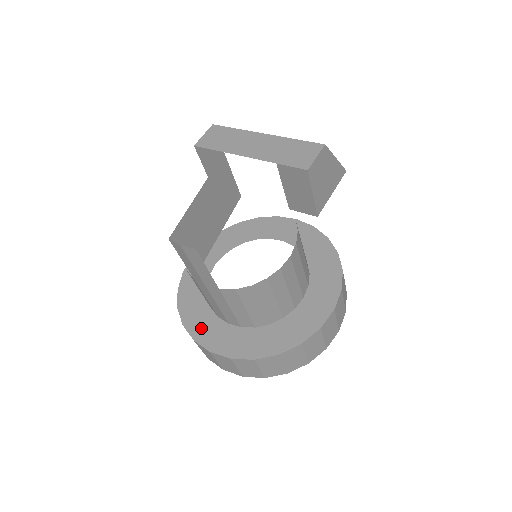
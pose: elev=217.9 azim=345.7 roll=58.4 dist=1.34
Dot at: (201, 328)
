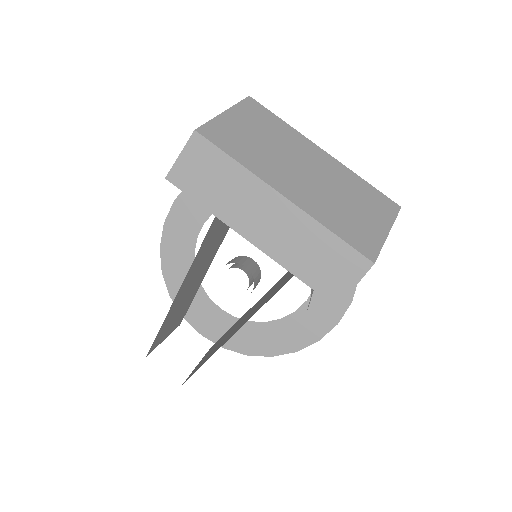
Dot at: (191, 306)
